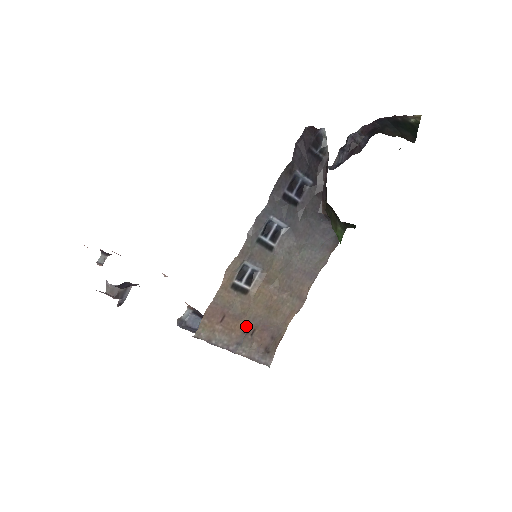
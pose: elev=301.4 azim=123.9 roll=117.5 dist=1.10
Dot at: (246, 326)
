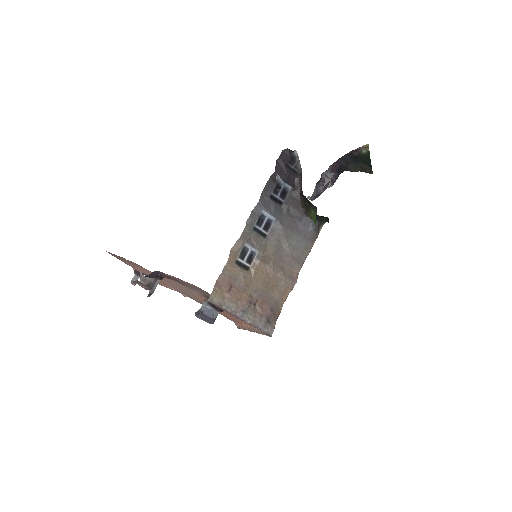
Dot at: (249, 297)
